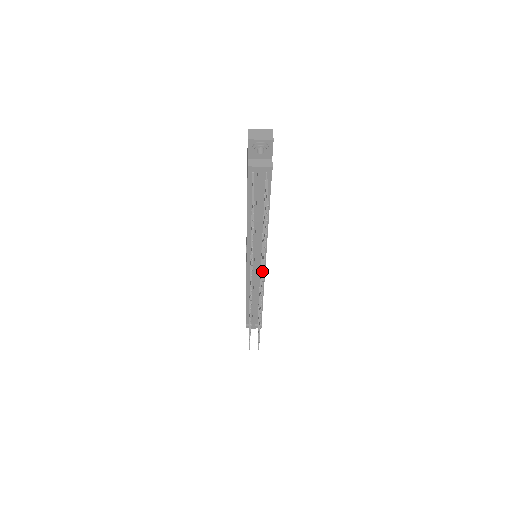
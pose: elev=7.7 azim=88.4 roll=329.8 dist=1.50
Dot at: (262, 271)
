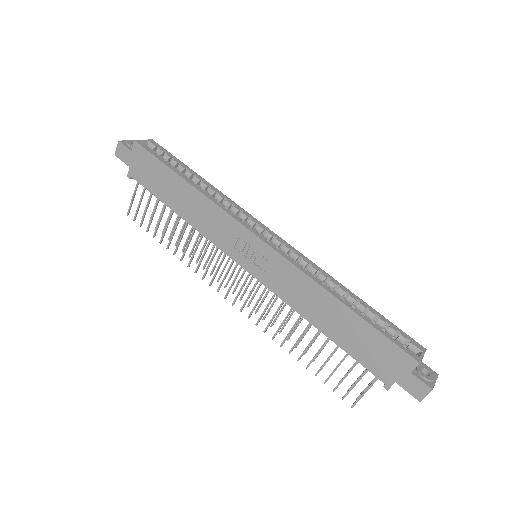
Dot at: occluded
